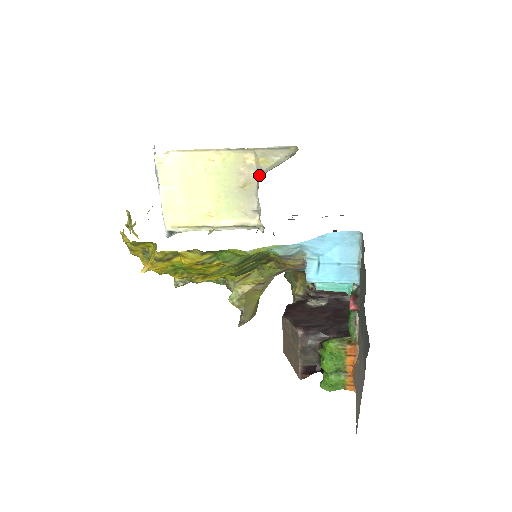
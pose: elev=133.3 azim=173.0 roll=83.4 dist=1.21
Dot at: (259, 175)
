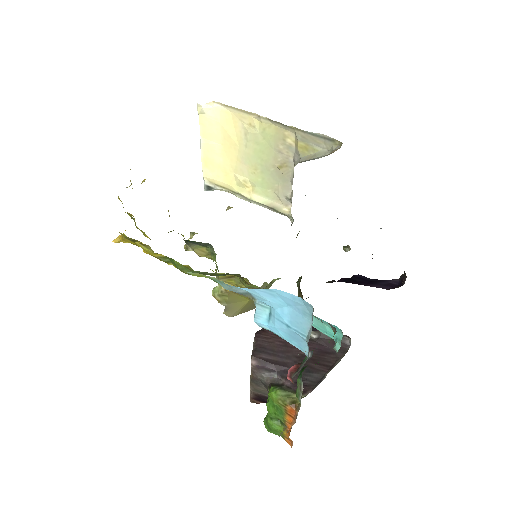
Dot at: (296, 161)
